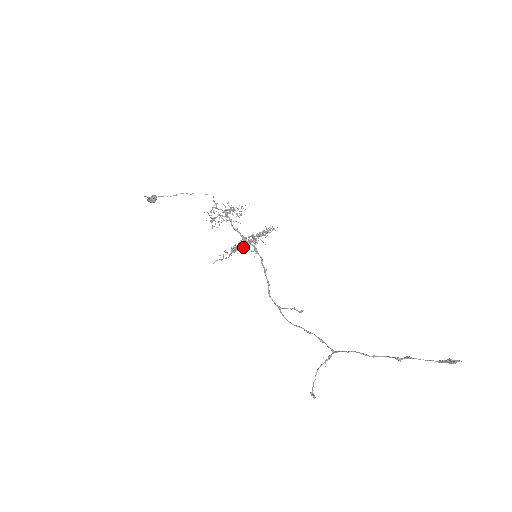
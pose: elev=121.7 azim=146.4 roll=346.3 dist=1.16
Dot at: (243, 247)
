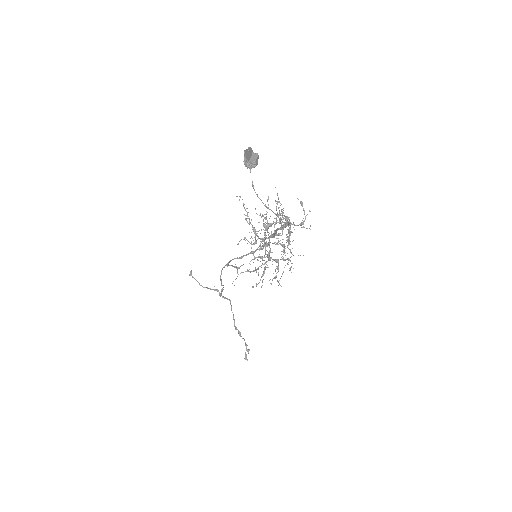
Dot at: occluded
